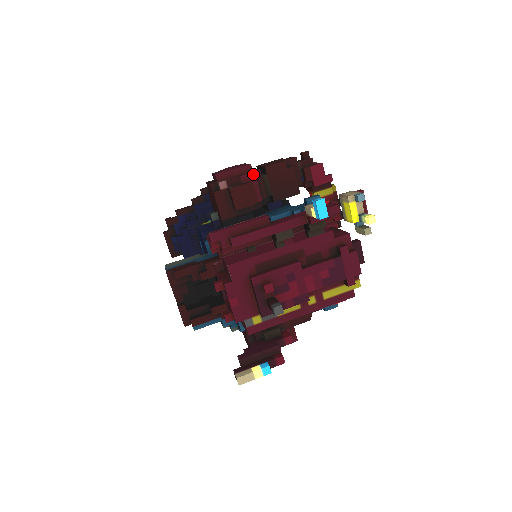
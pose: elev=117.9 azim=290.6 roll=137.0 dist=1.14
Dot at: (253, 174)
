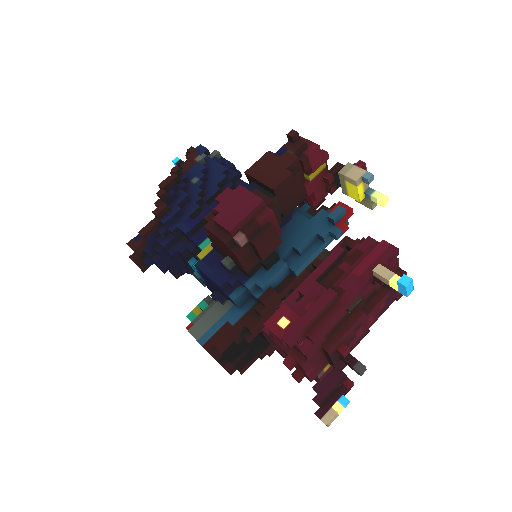
Dot at: (271, 213)
